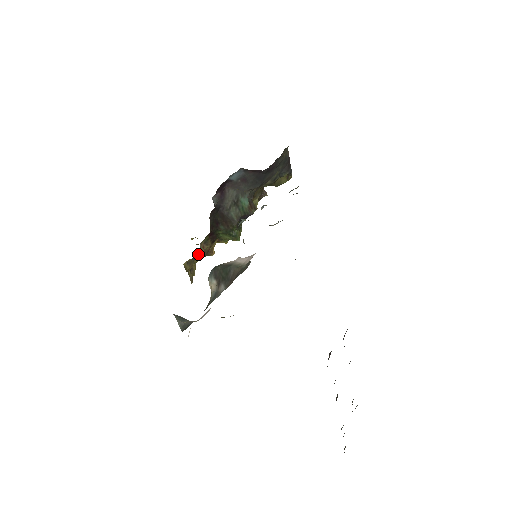
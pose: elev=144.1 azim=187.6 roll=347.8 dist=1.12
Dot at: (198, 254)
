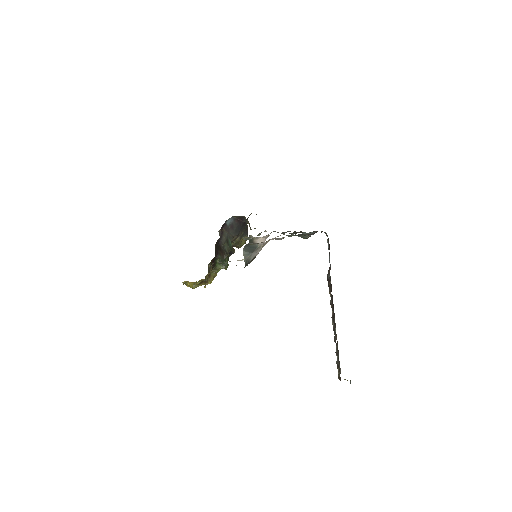
Dot at: occluded
